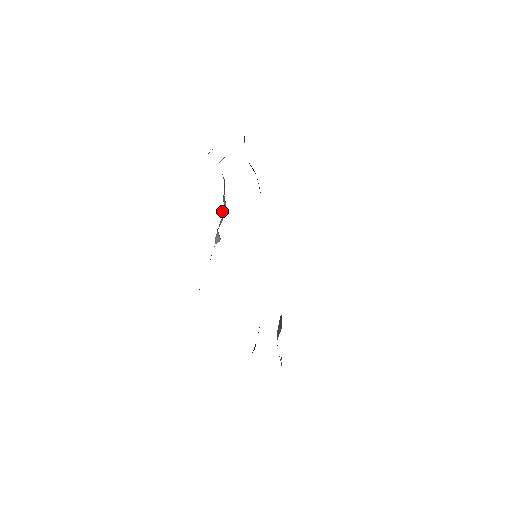
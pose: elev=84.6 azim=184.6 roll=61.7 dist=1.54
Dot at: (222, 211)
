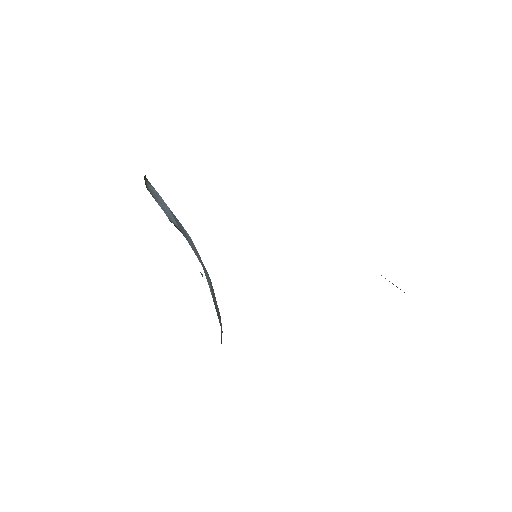
Dot at: occluded
